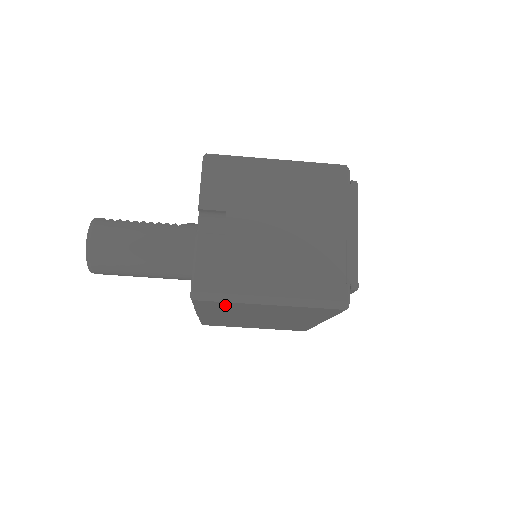
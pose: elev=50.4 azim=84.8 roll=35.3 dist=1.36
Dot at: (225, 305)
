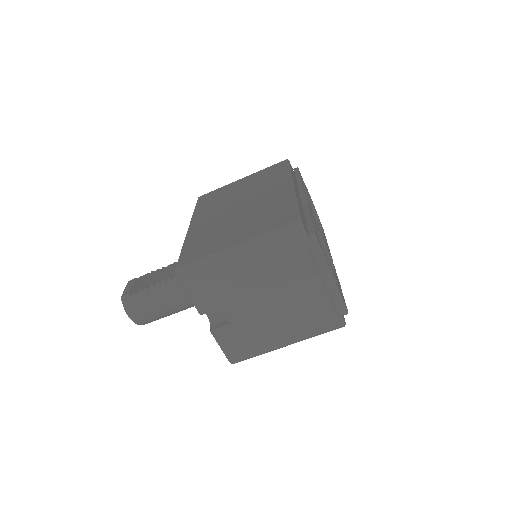
Dot at: occluded
